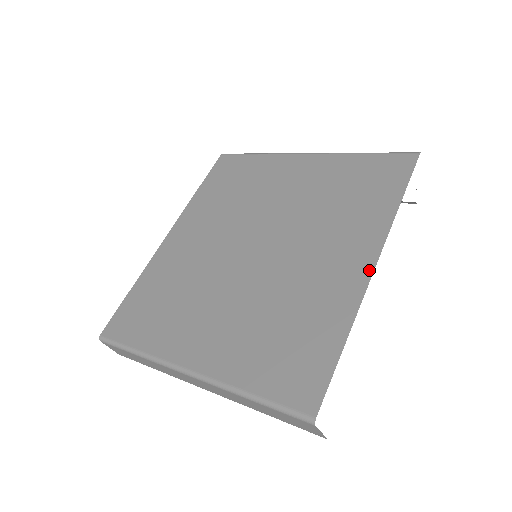
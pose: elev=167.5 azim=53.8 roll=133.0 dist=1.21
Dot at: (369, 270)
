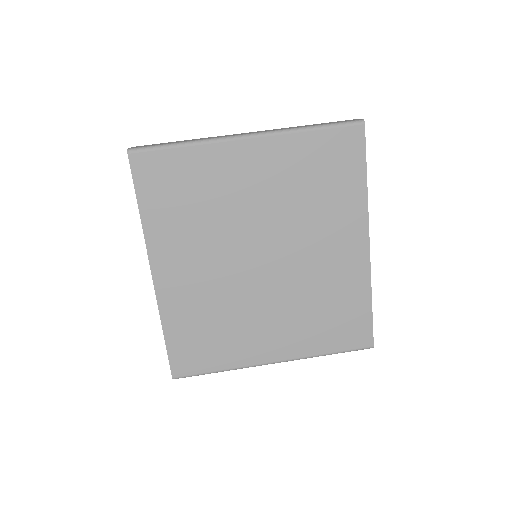
Dot at: (367, 249)
